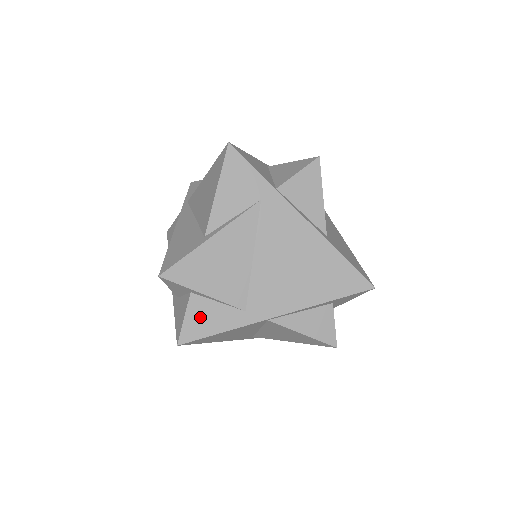
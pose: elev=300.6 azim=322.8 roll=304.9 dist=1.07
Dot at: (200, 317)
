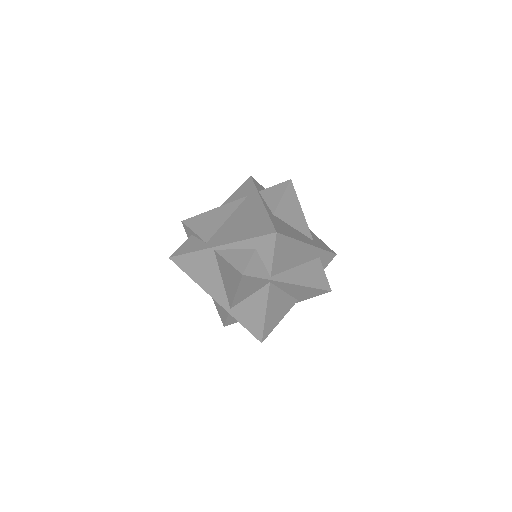
Dot at: (187, 245)
